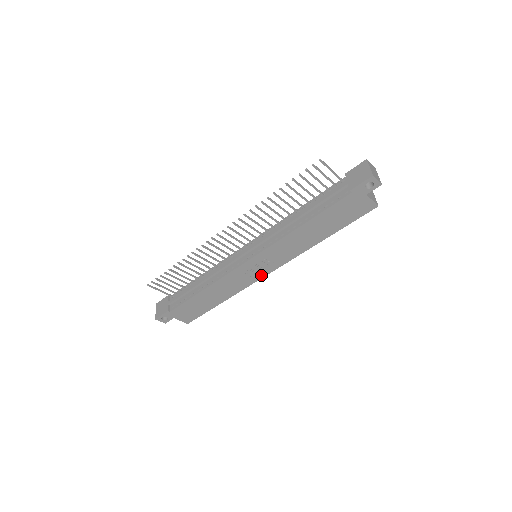
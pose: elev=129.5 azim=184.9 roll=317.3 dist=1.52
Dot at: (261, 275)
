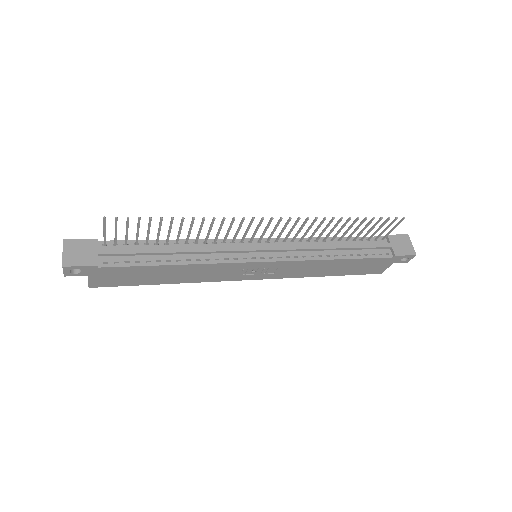
Dot at: (244, 278)
